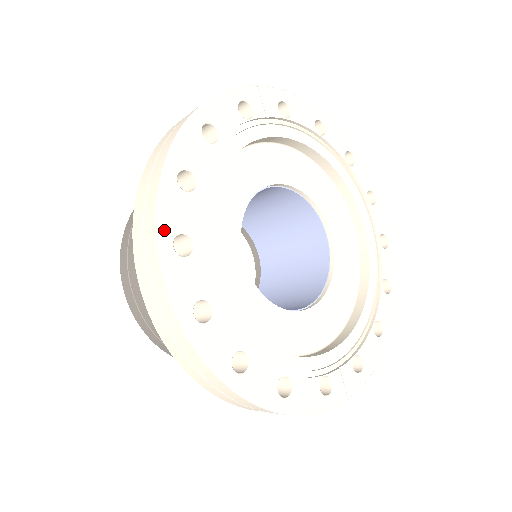
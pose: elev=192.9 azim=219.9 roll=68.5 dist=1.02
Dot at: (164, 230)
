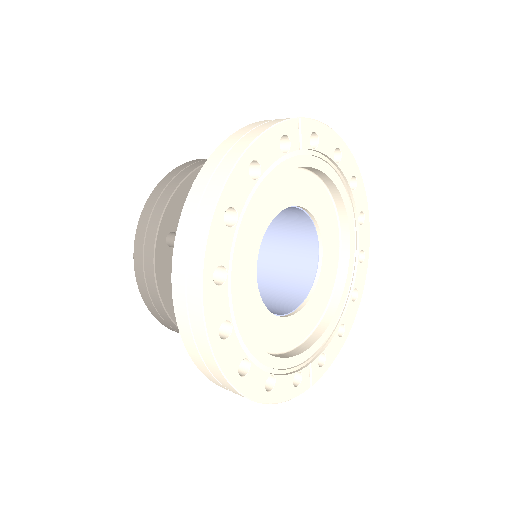
Dot at: (208, 264)
